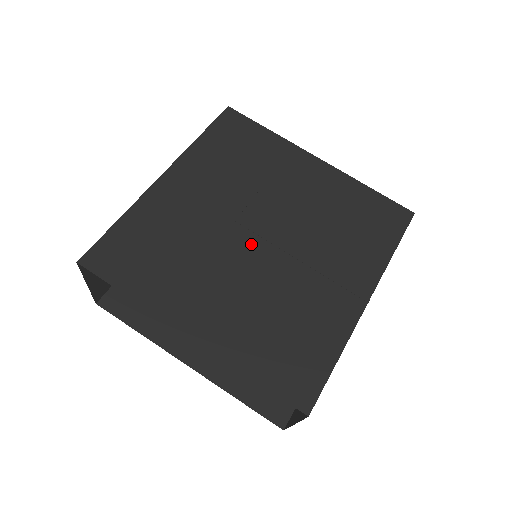
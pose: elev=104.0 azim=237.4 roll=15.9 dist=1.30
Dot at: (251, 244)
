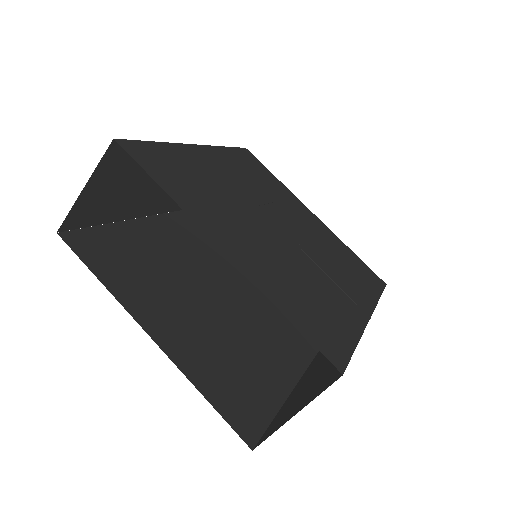
Dot at: (272, 227)
